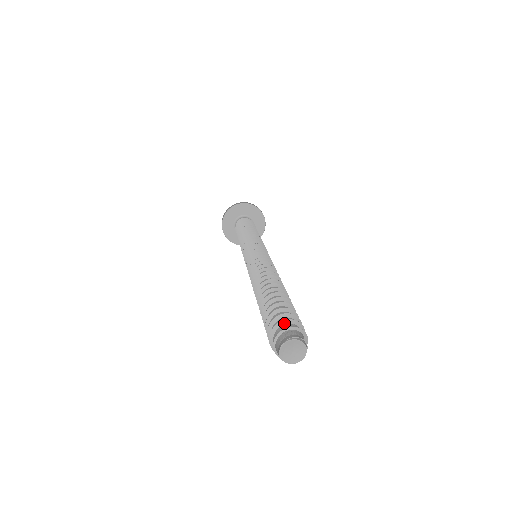
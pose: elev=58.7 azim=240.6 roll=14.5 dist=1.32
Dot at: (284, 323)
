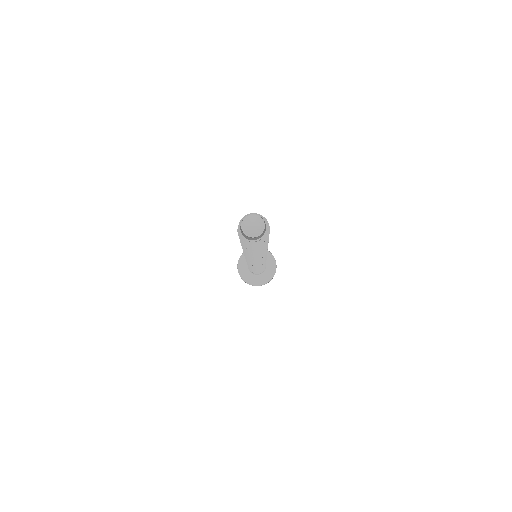
Dot at: occluded
